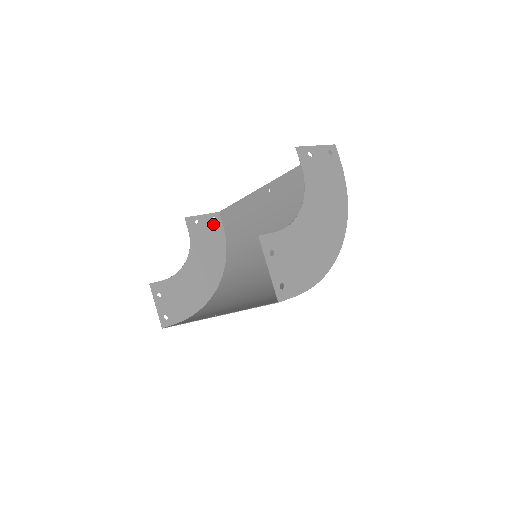
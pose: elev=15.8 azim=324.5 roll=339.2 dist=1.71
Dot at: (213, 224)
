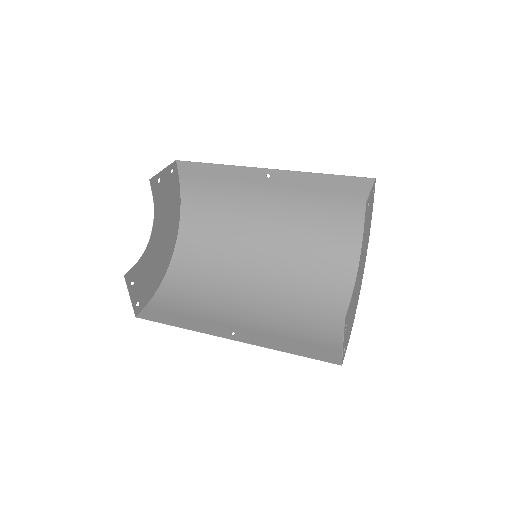
Dot at: (171, 178)
